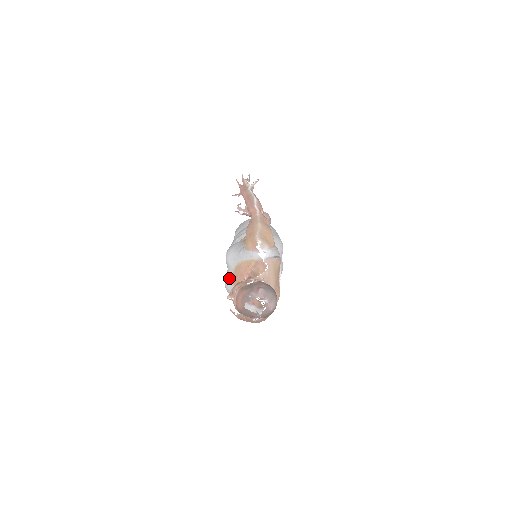
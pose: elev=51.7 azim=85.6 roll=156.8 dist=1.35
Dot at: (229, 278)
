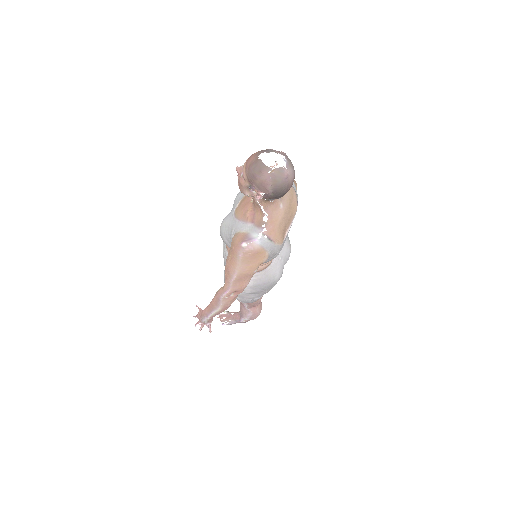
Dot at: (231, 211)
